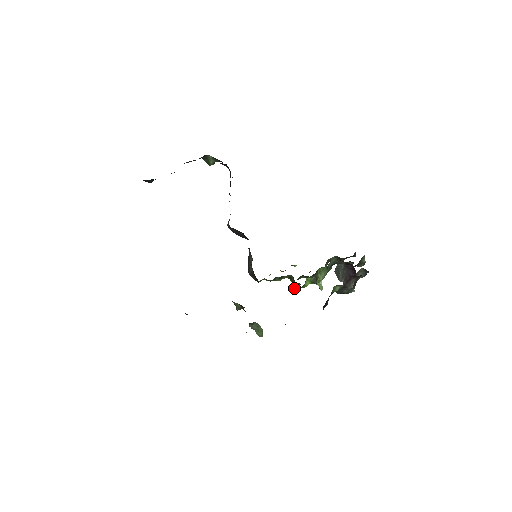
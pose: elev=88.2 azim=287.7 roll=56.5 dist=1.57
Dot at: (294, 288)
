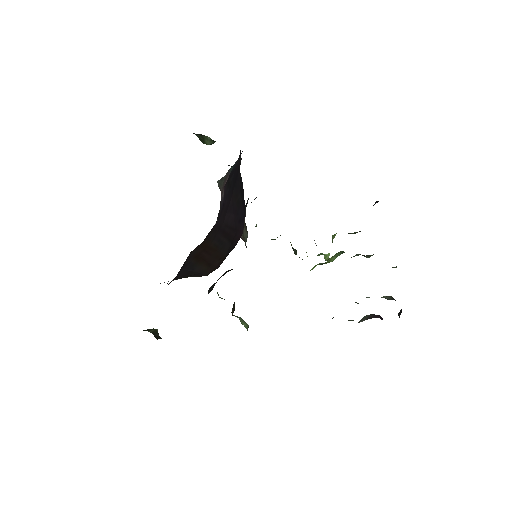
Dot at: occluded
